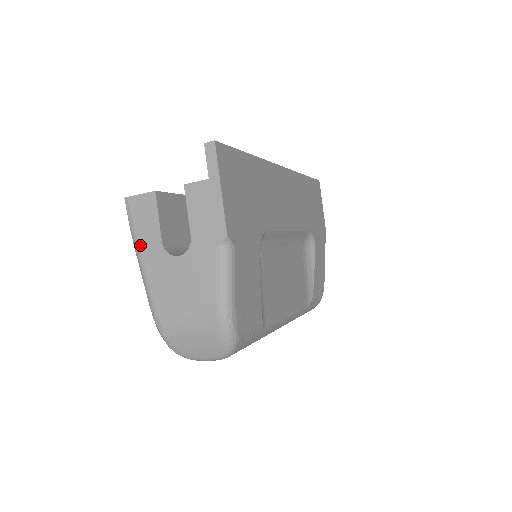
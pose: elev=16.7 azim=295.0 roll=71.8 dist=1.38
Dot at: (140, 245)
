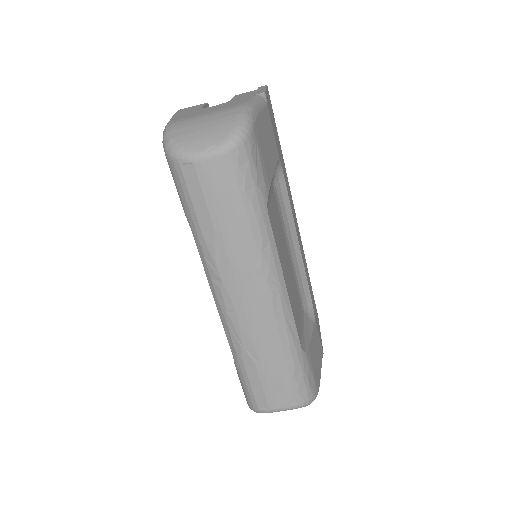
Dot at: occluded
